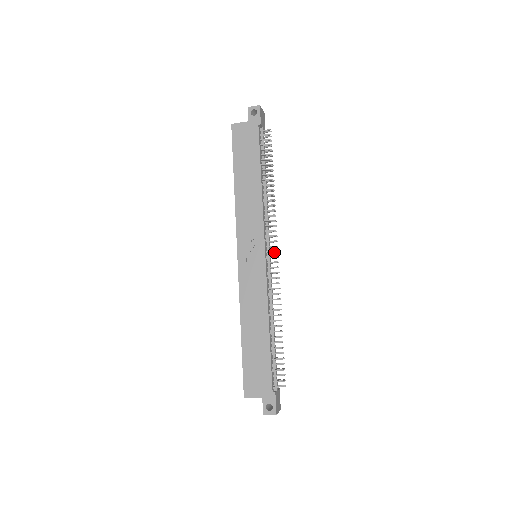
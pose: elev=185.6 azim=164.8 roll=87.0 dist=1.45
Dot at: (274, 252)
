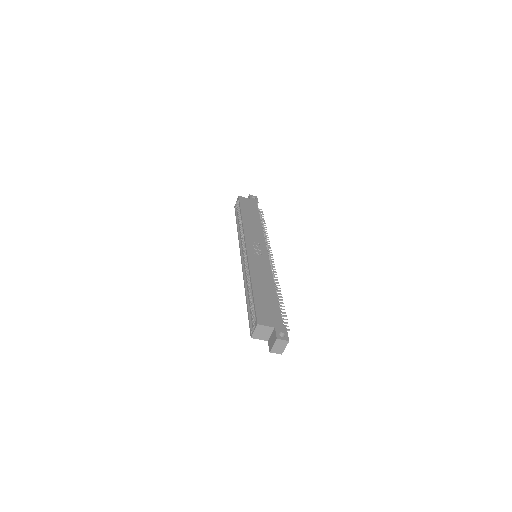
Dot at: occluded
